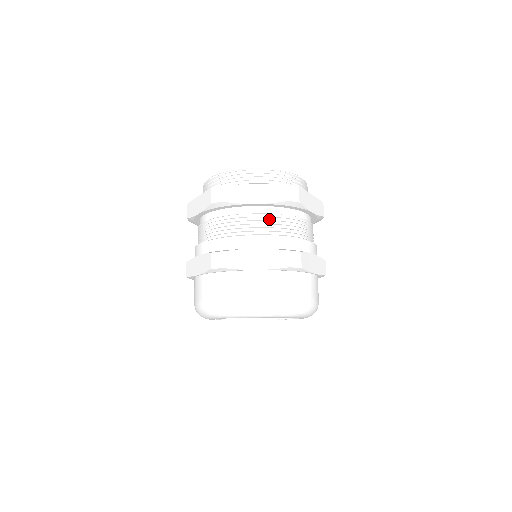
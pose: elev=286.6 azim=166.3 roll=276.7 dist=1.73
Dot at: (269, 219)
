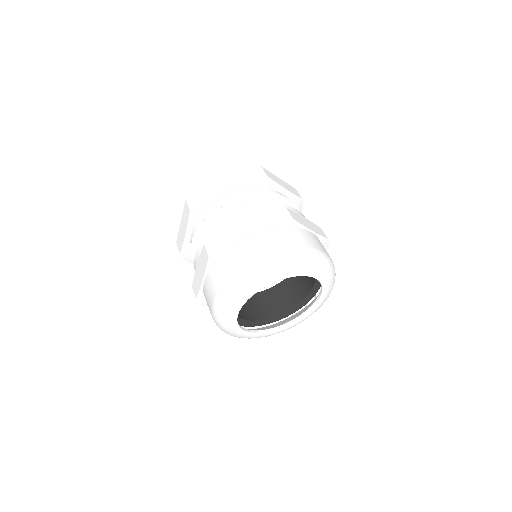
Dot at: (246, 199)
